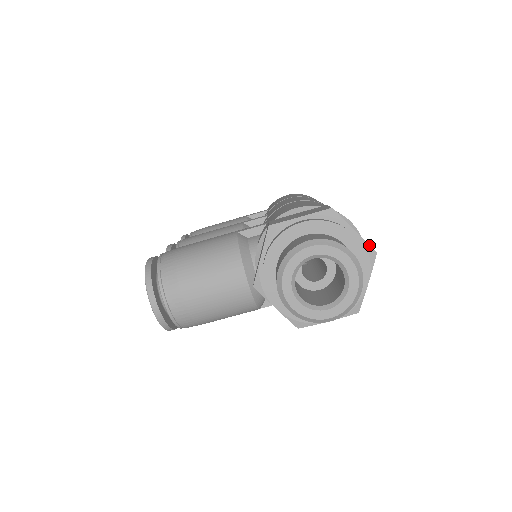
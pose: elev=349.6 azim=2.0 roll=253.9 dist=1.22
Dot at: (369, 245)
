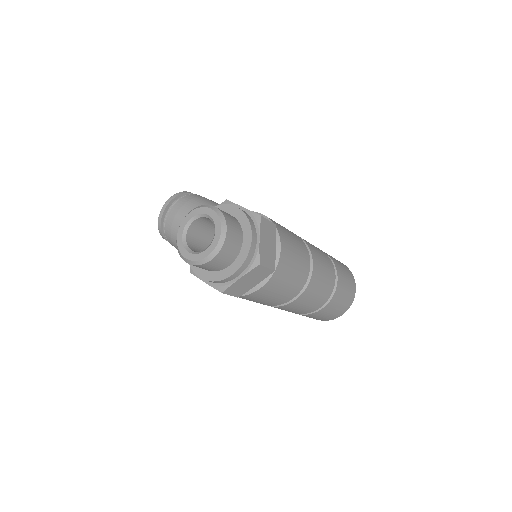
Dot at: (259, 255)
